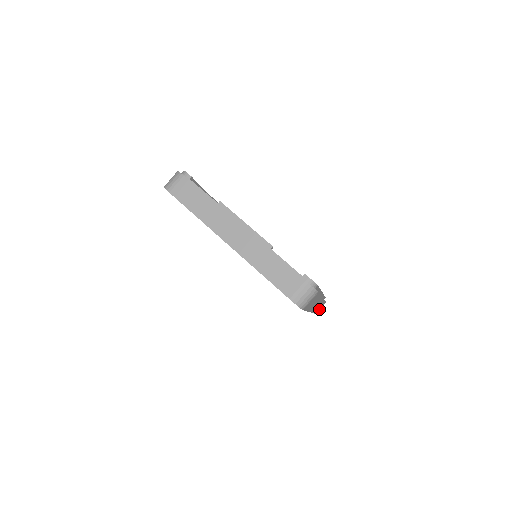
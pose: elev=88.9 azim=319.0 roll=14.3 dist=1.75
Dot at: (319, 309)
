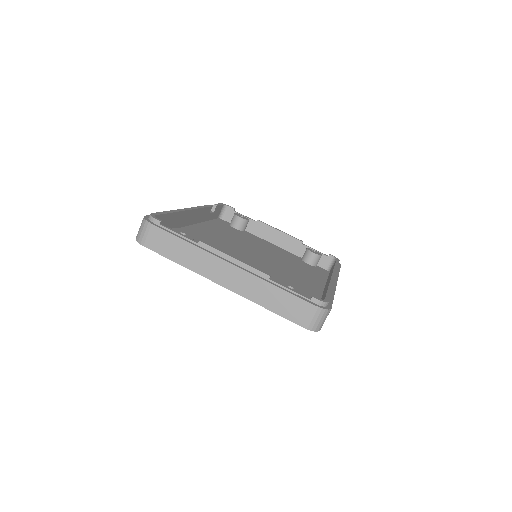
Dot at: occluded
